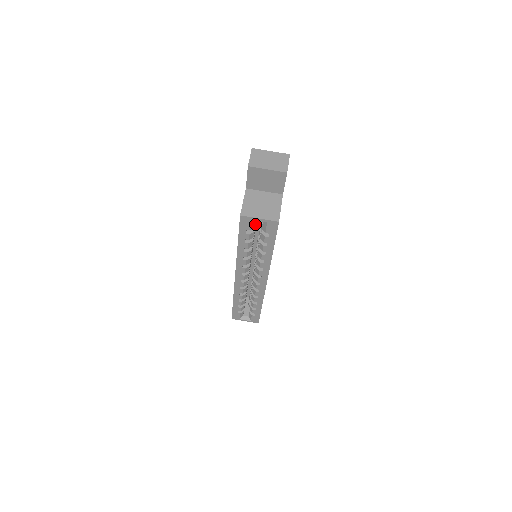
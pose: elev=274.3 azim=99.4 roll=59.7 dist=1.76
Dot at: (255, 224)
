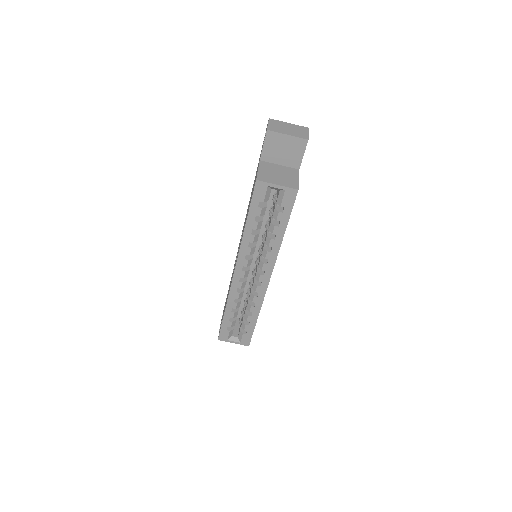
Dot at: occluded
